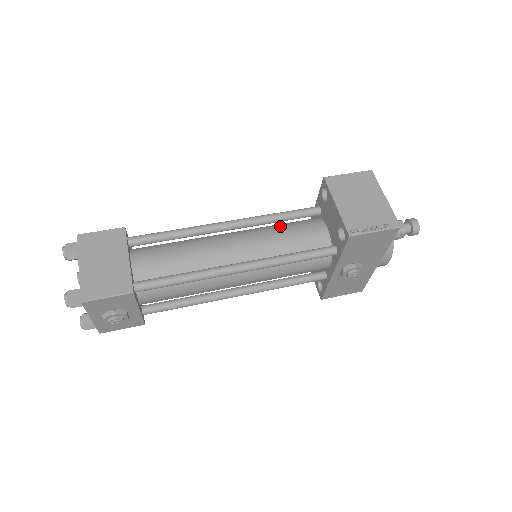
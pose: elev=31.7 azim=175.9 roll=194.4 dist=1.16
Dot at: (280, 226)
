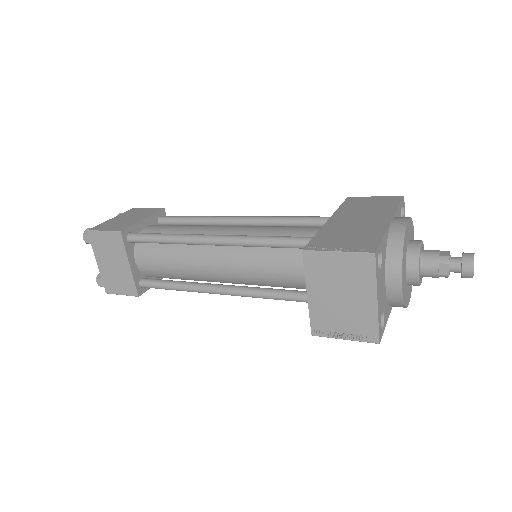
Dot at: (271, 252)
